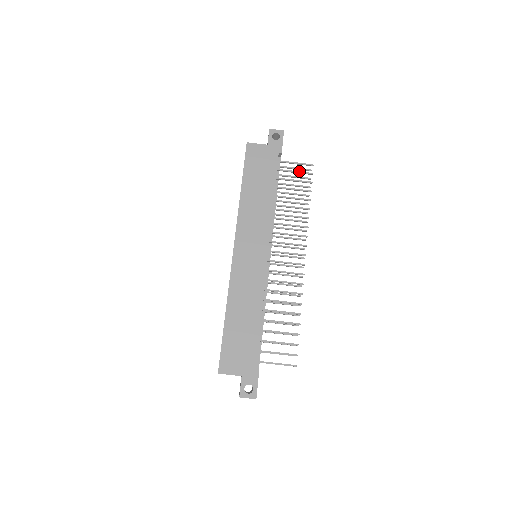
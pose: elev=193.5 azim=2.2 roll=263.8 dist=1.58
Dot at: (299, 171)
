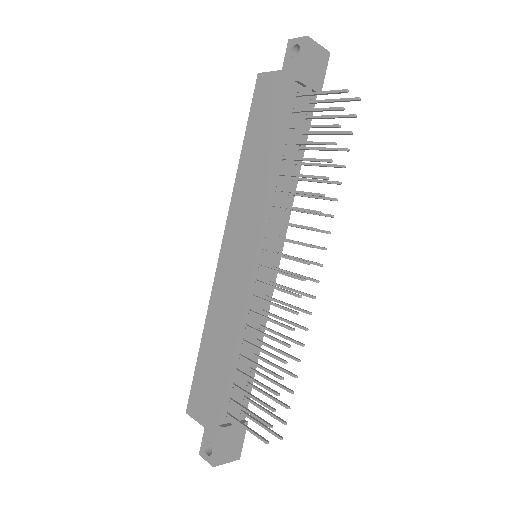
Dot at: occluded
